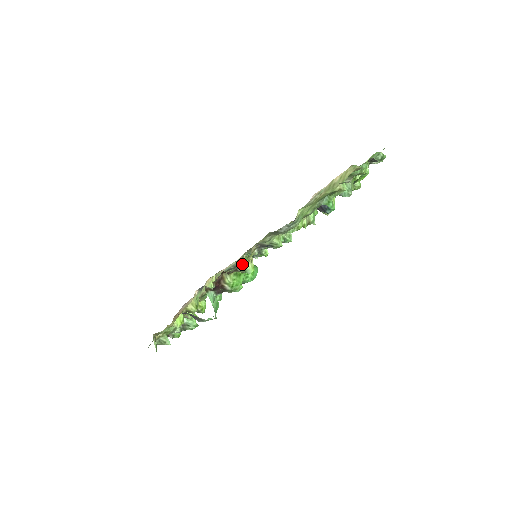
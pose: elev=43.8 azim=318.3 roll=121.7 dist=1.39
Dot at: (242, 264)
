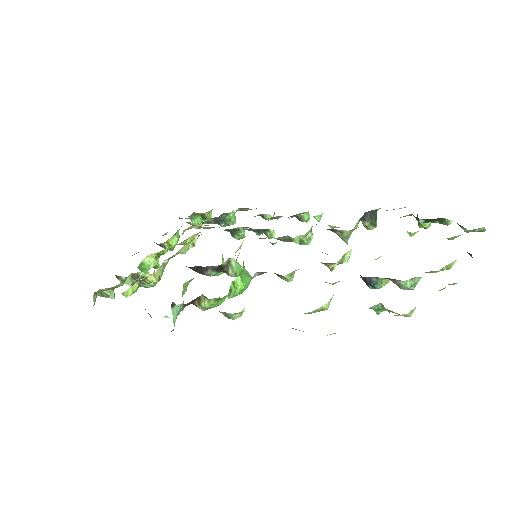
Dot at: (228, 314)
